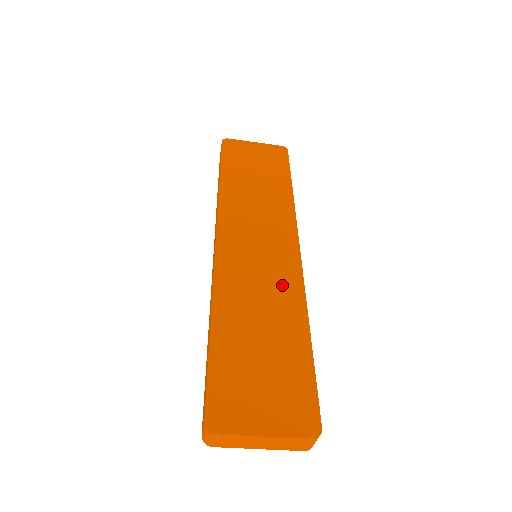
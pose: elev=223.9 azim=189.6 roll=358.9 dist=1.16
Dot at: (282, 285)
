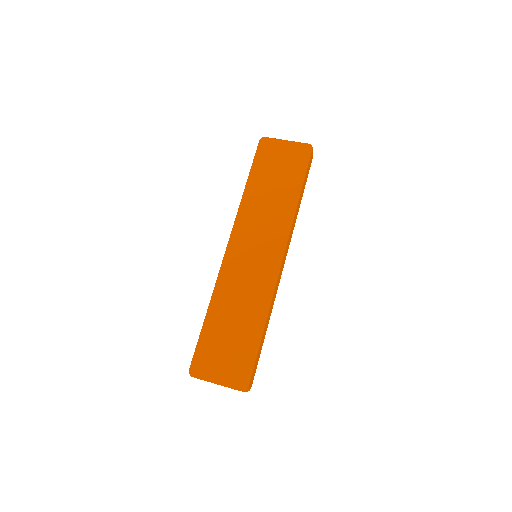
Dot at: (259, 288)
